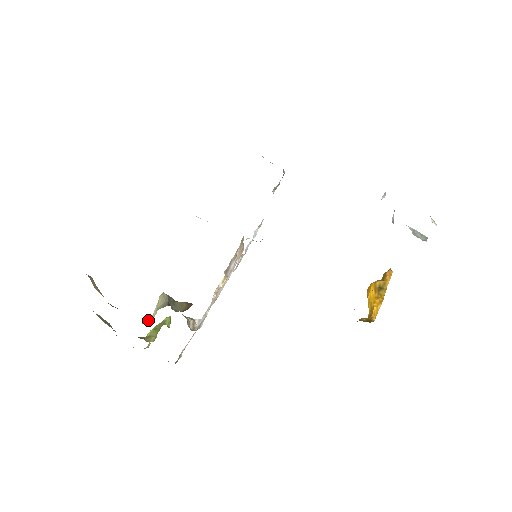
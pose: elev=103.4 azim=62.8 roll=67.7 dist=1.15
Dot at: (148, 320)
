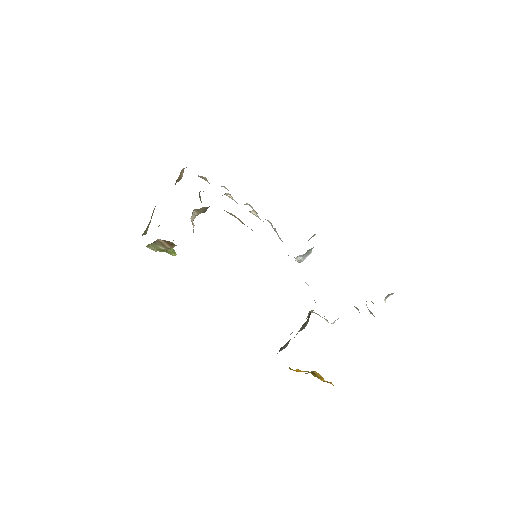
Dot at: occluded
